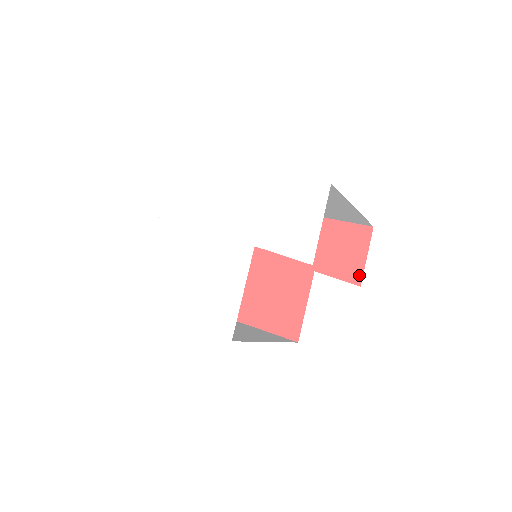
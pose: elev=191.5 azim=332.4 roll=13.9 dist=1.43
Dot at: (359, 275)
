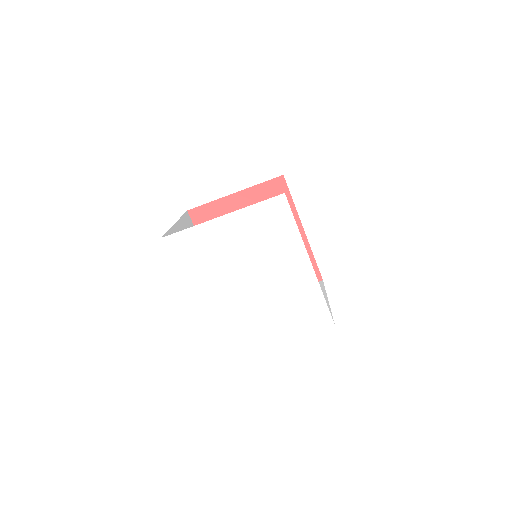
Dot at: occluded
